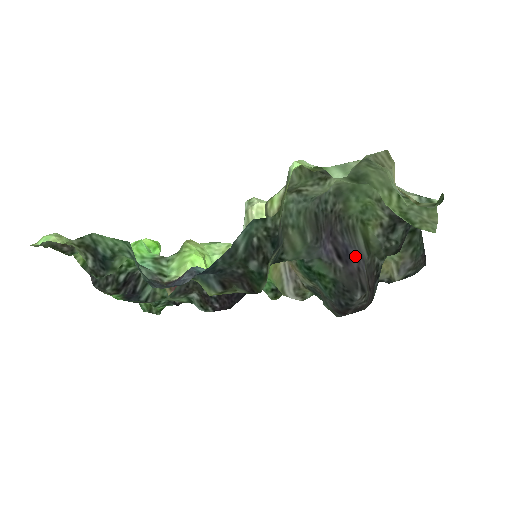
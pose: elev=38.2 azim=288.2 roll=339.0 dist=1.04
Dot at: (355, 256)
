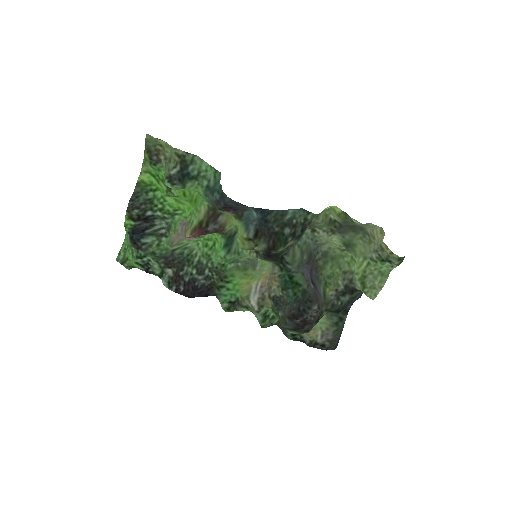
Dot at: (318, 291)
